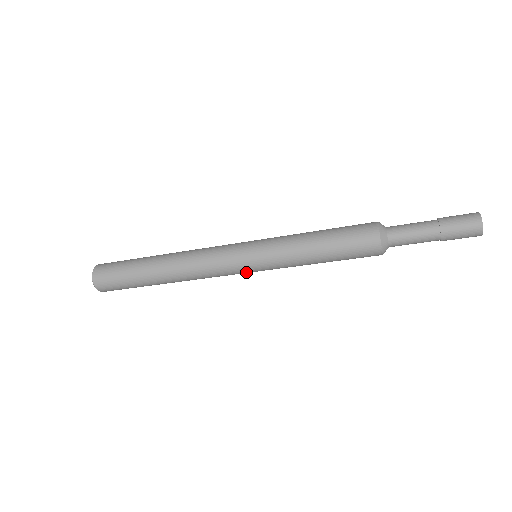
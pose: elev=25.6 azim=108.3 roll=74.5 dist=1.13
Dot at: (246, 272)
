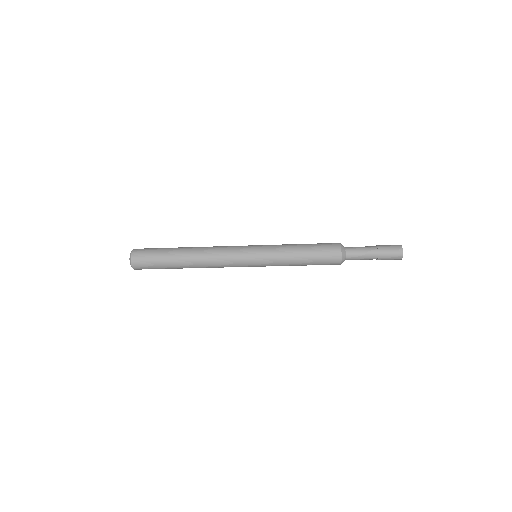
Dot at: (249, 266)
